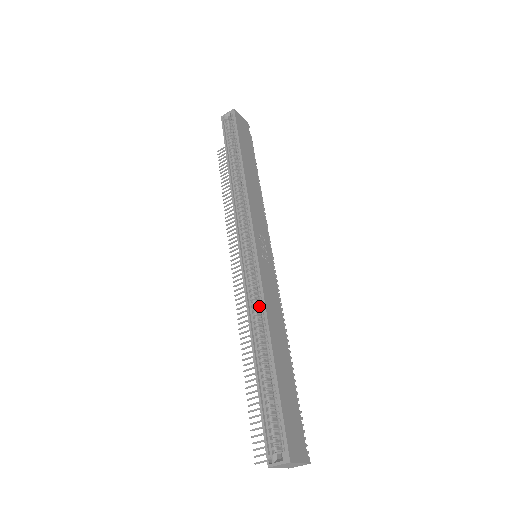
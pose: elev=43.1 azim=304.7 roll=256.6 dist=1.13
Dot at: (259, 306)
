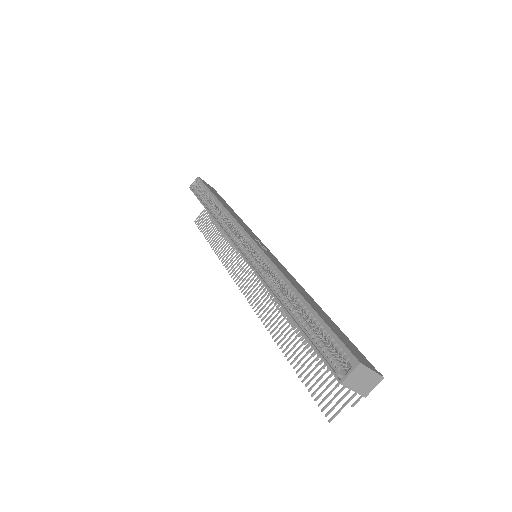
Dot at: (274, 279)
